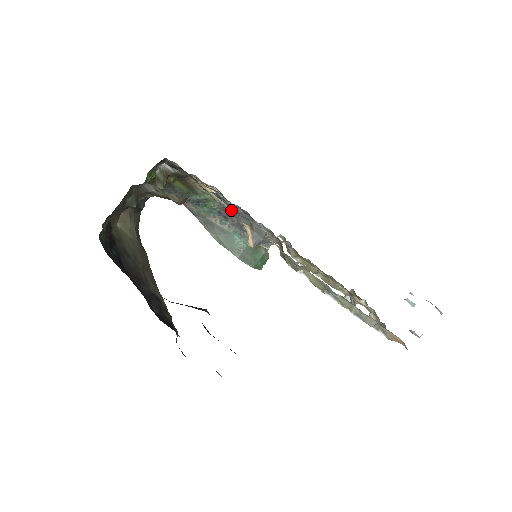
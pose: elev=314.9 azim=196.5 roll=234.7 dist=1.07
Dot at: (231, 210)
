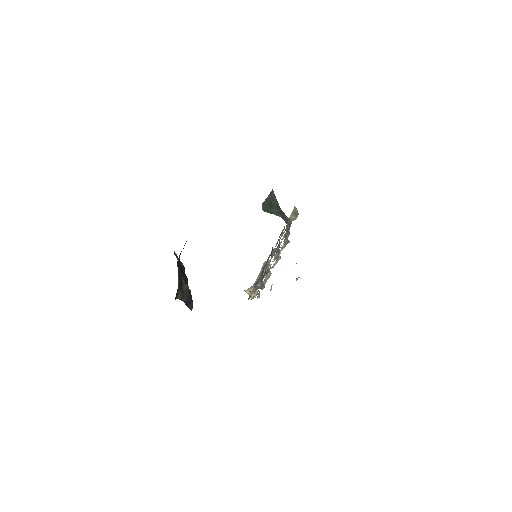
Dot at: (258, 284)
